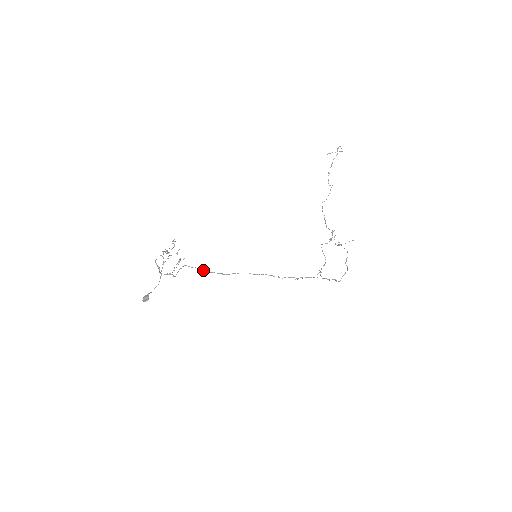
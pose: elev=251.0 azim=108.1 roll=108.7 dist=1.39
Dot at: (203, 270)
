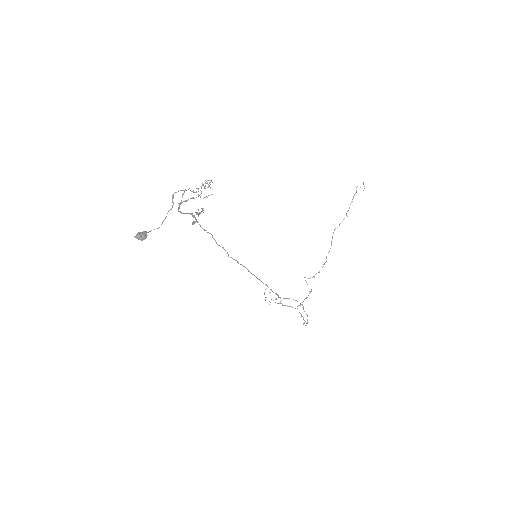
Dot at: occluded
